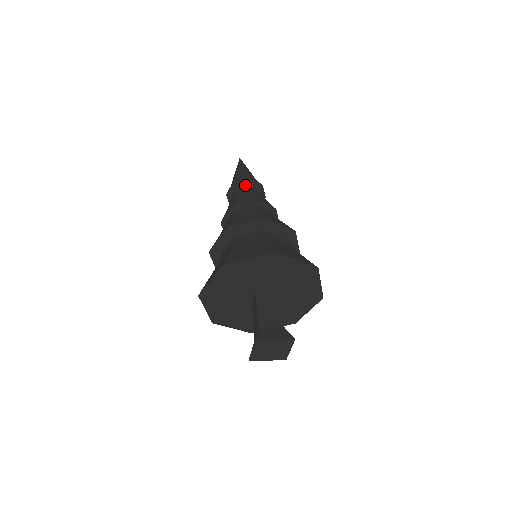
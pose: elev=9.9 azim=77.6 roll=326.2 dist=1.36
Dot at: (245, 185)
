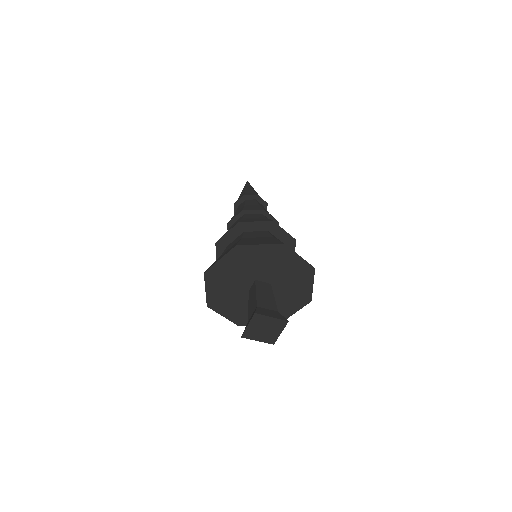
Dot at: (252, 199)
